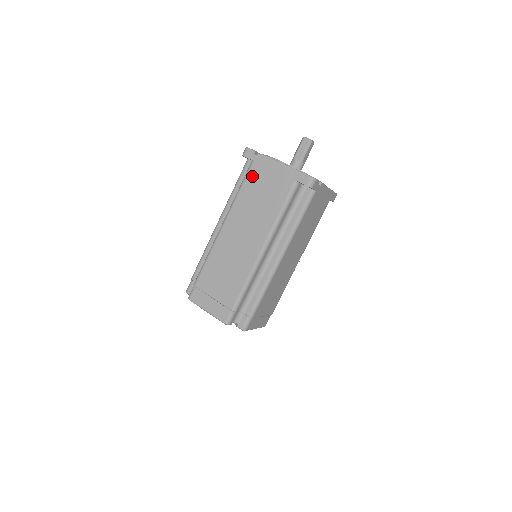
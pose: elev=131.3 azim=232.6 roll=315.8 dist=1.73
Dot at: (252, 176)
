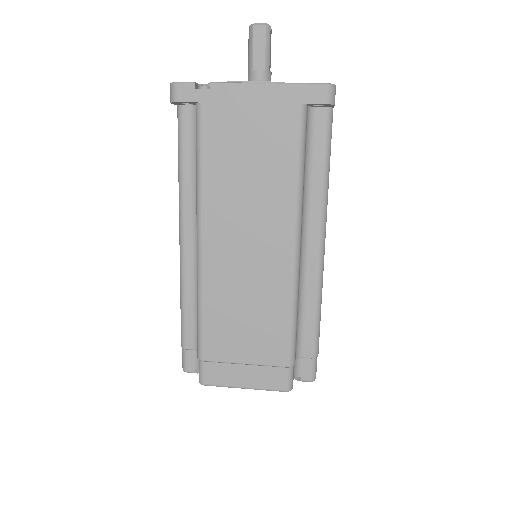
Dot at: (212, 132)
